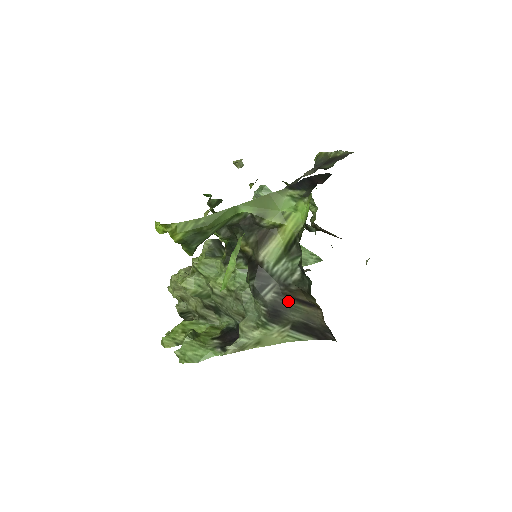
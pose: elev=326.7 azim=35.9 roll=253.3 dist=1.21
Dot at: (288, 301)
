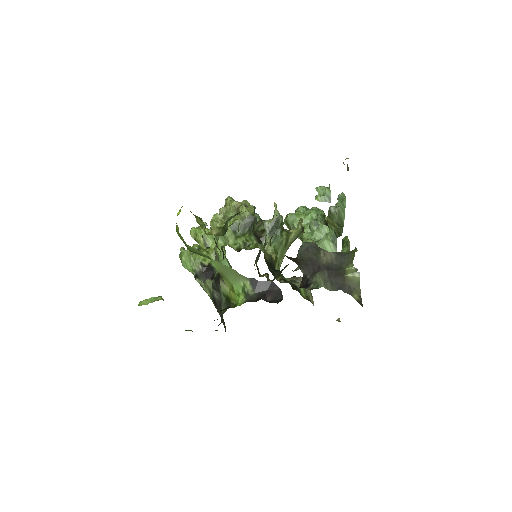
Dot at: (220, 308)
